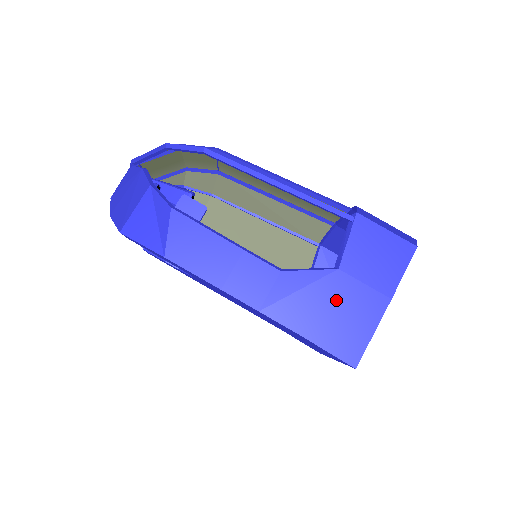
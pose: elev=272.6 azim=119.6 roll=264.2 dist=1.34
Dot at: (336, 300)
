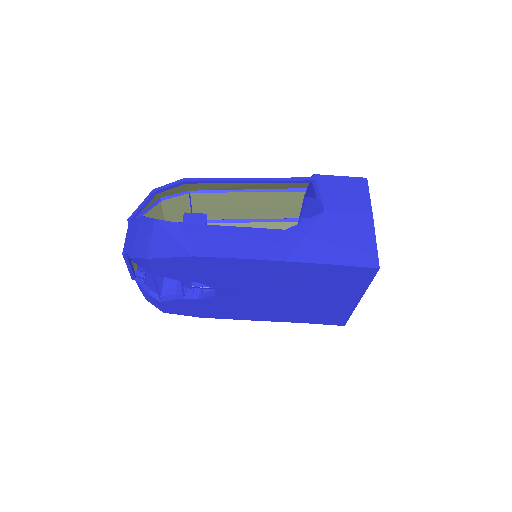
Dot at: (336, 231)
